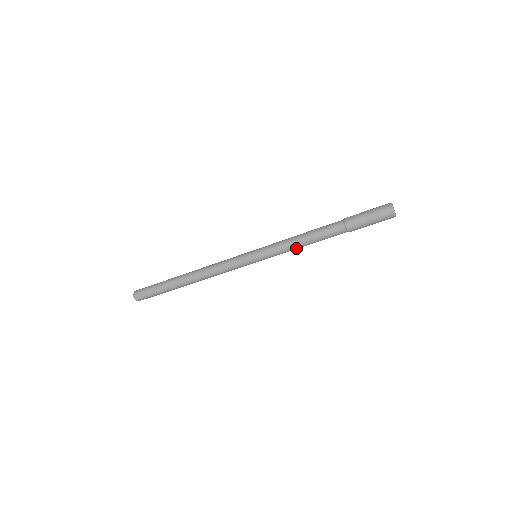
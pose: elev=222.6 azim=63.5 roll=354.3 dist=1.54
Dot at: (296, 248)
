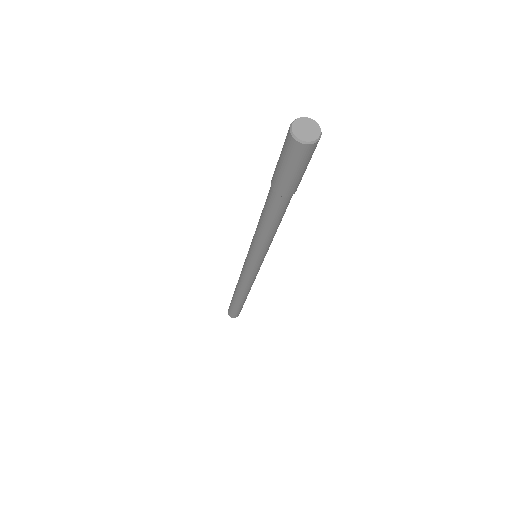
Dot at: (262, 237)
